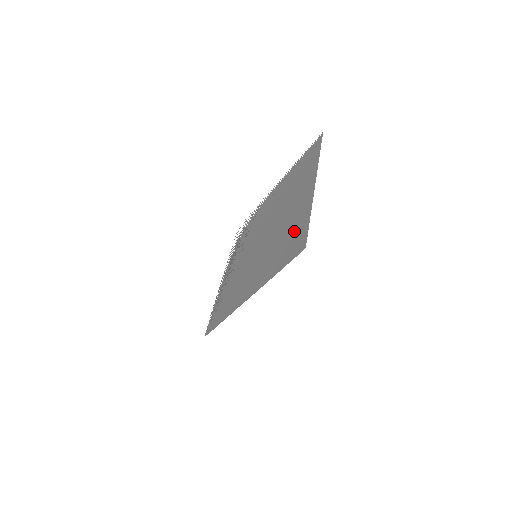
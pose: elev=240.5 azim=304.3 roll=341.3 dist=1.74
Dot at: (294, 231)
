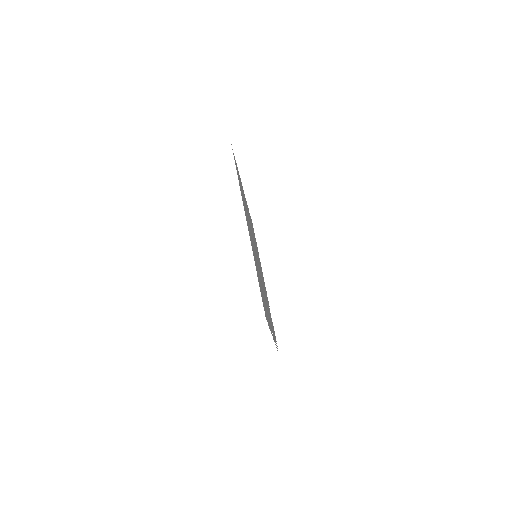
Dot at: occluded
